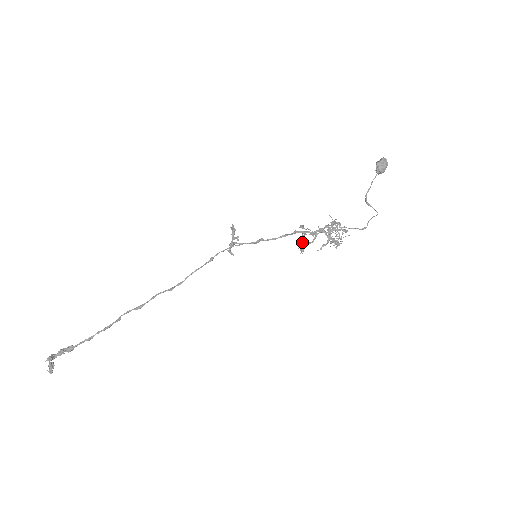
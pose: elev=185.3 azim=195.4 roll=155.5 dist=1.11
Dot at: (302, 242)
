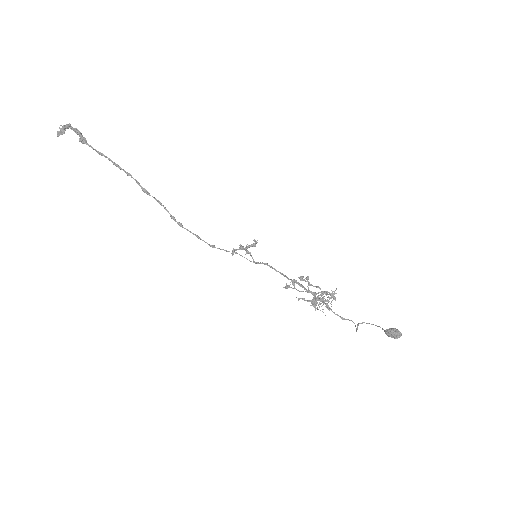
Dot at: occluded
